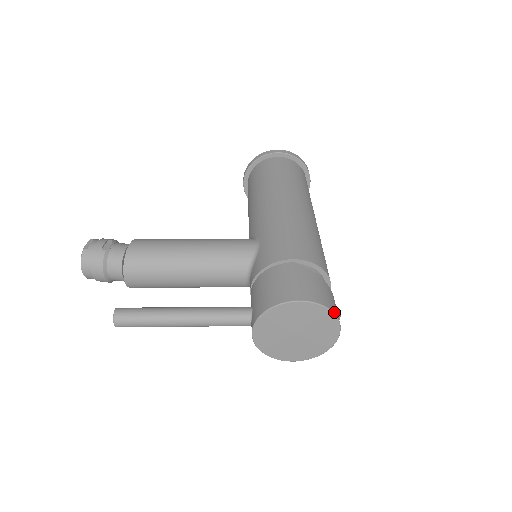
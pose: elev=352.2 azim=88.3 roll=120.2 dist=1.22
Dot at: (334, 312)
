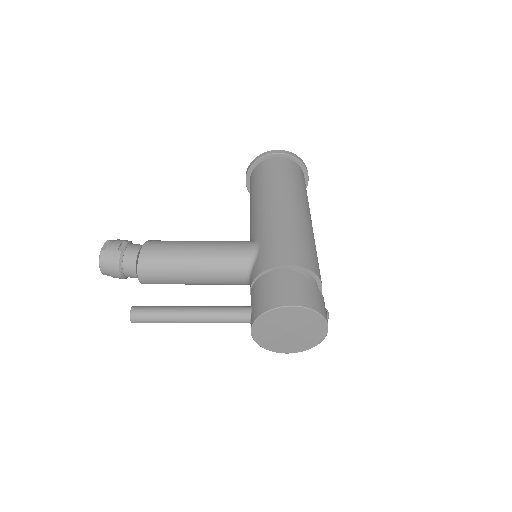
Dot at: (323, 315)
